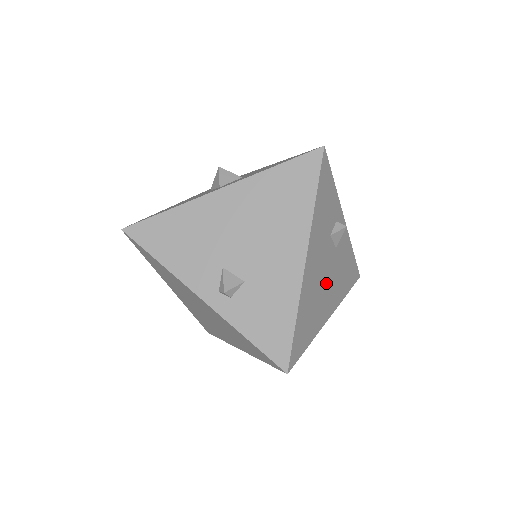
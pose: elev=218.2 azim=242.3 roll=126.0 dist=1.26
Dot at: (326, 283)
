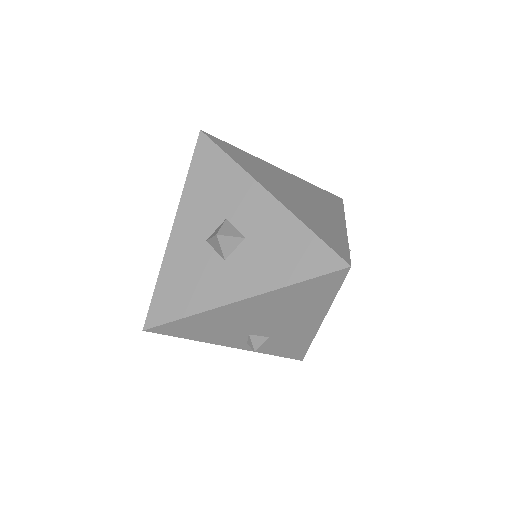
Dot at: occluded
